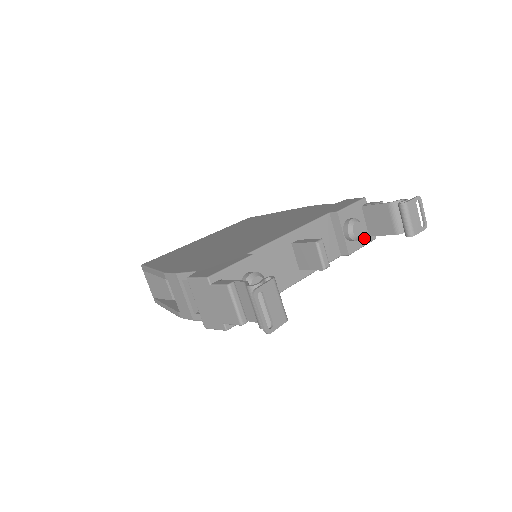
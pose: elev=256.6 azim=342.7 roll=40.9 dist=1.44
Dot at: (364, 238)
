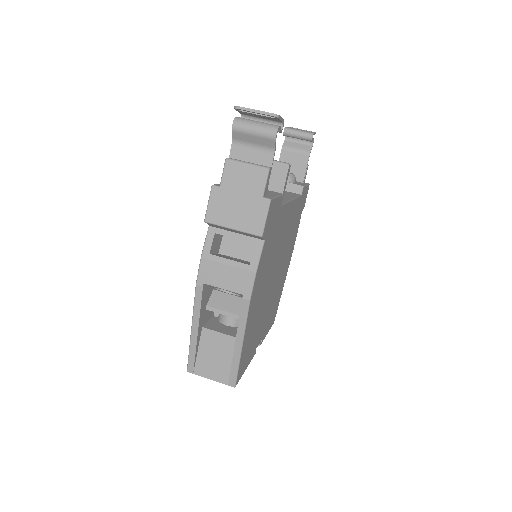
Dot at: (301, 183)
